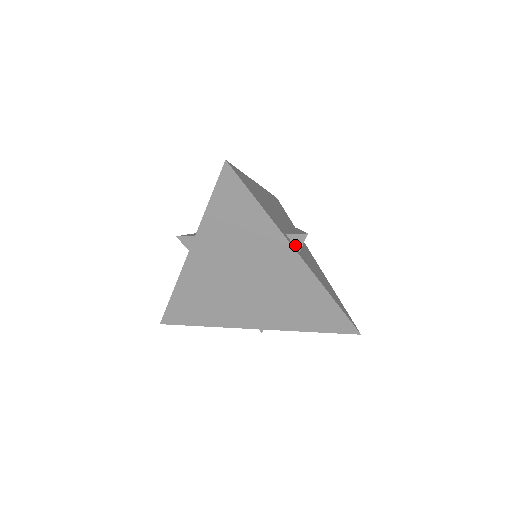
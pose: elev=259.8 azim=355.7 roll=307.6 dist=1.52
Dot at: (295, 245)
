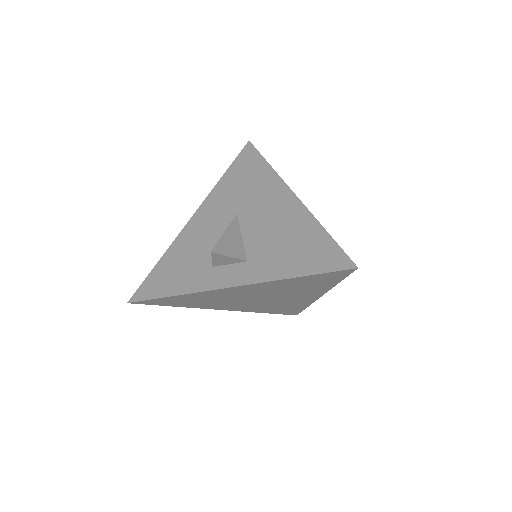
Dot at: occluded
